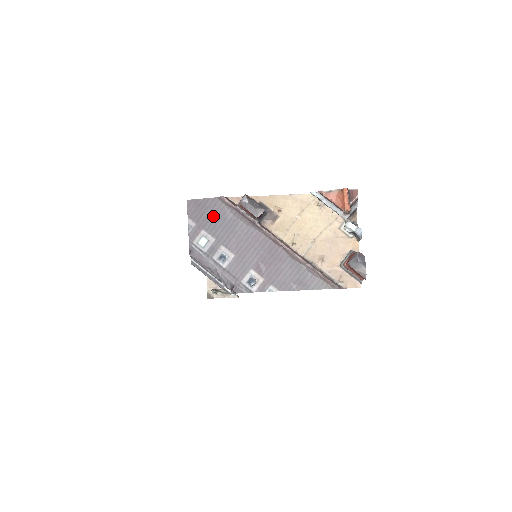
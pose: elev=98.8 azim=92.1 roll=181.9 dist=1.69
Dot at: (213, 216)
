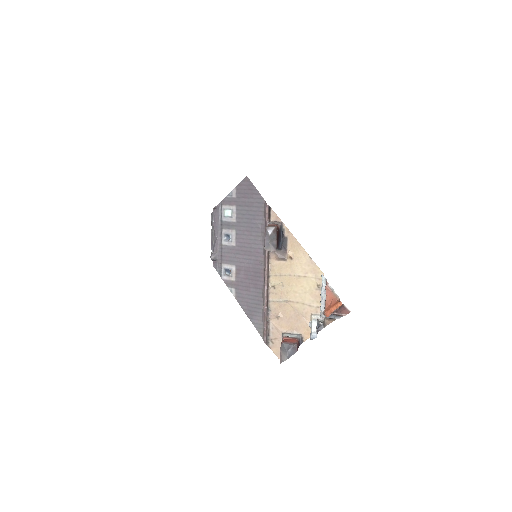
Dot at: (250, 207)
